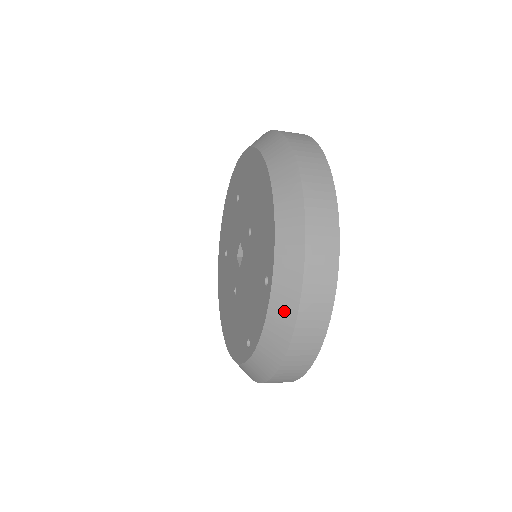
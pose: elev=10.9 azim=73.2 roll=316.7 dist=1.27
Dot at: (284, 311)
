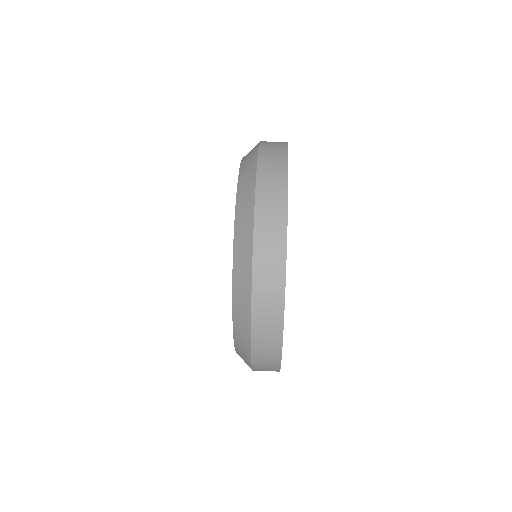
Dot at: (242, 321)
